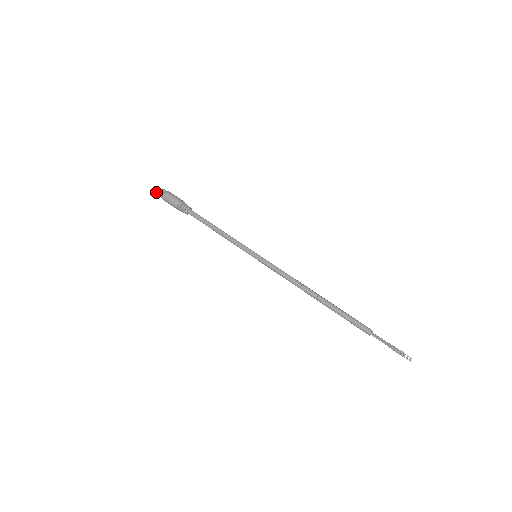
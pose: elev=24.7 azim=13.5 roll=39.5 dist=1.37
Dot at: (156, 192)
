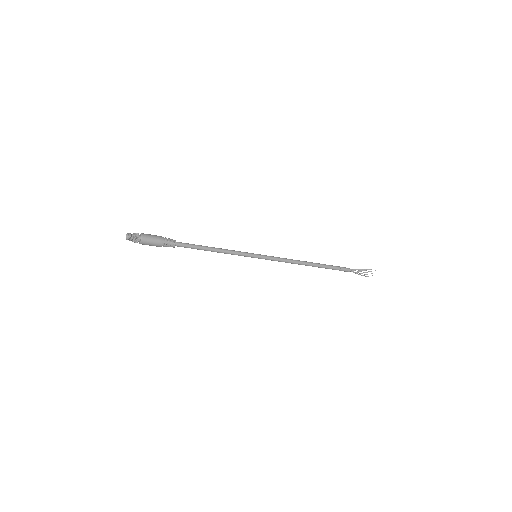
Dot at: (128, 237)
